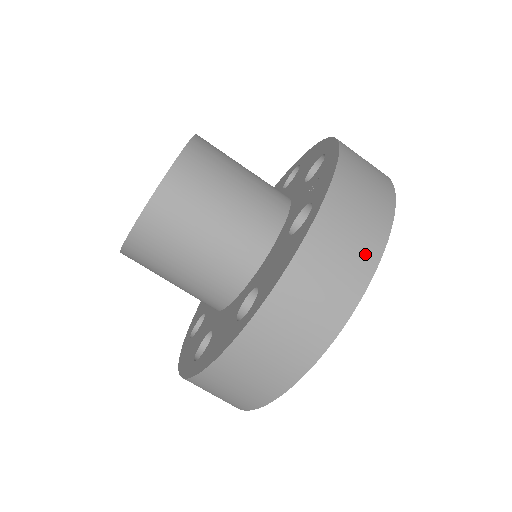
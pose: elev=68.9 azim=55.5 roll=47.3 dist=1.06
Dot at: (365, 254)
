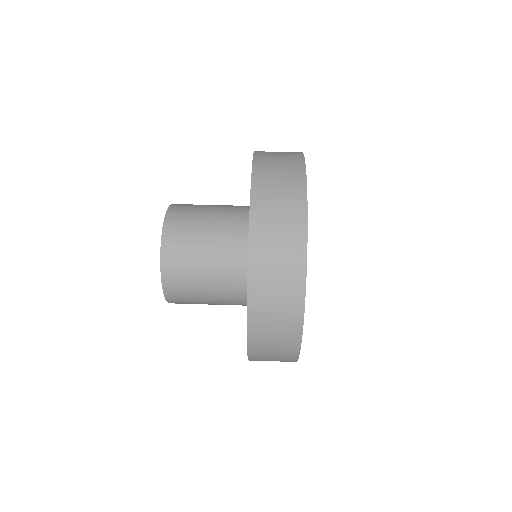
Dot at: occluded
